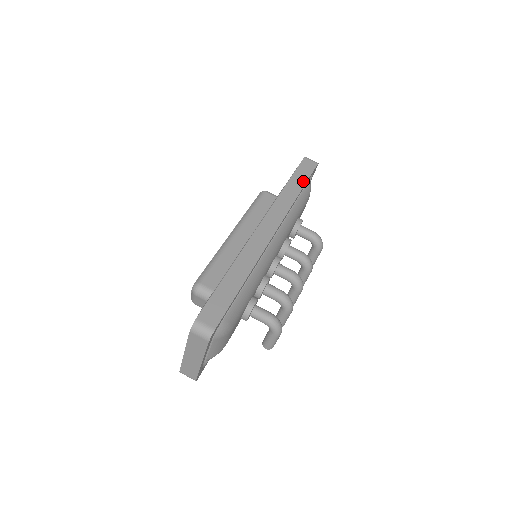
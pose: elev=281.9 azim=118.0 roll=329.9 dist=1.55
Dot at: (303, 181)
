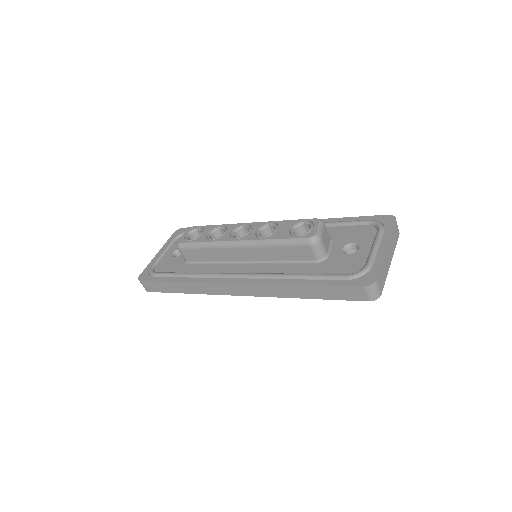
Dot at: (322, 297)
